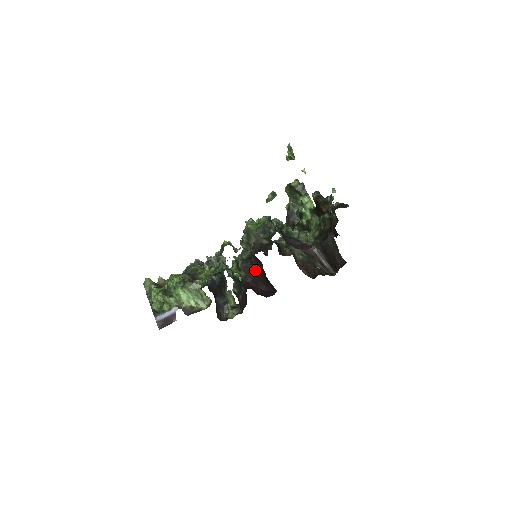
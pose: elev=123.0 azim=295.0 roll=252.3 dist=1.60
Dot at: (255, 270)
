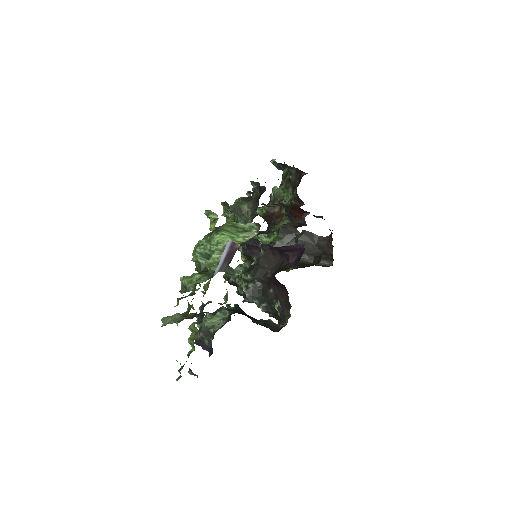
Dot at: (266, 264)
